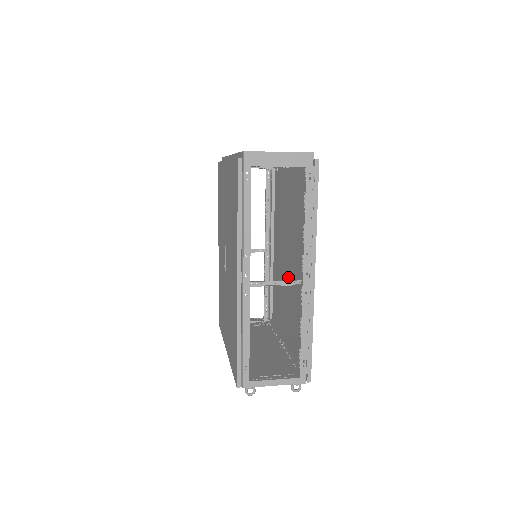
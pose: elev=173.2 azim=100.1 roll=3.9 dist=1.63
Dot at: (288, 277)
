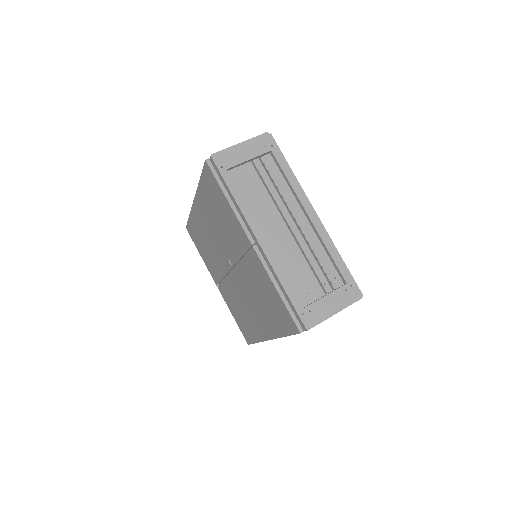
Dot at: occluded
